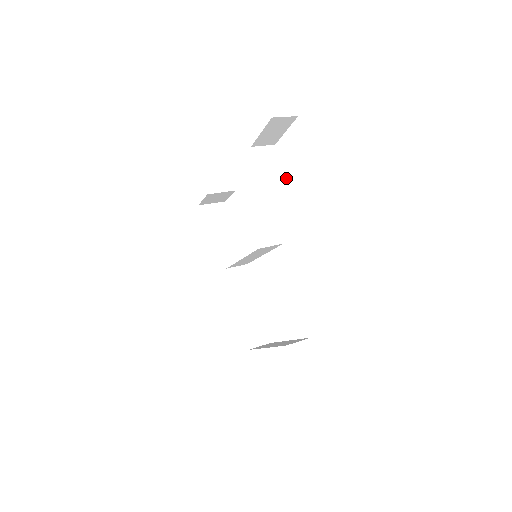
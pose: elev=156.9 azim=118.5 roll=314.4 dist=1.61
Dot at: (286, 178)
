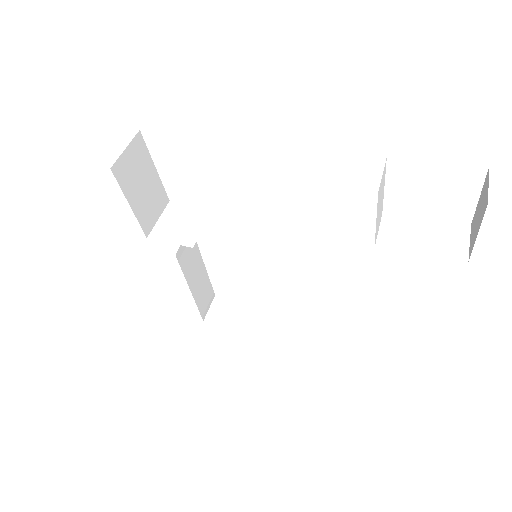
Dot at: occluded
